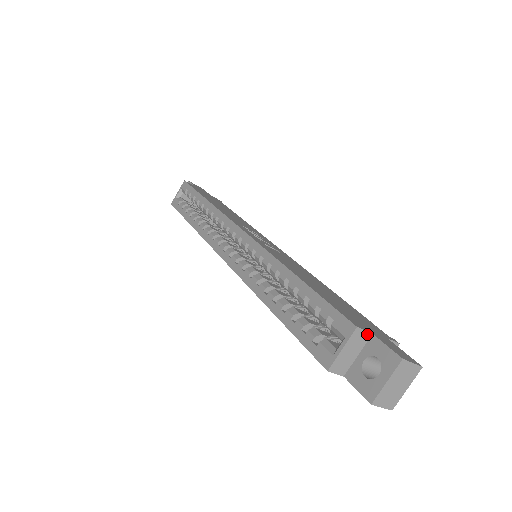
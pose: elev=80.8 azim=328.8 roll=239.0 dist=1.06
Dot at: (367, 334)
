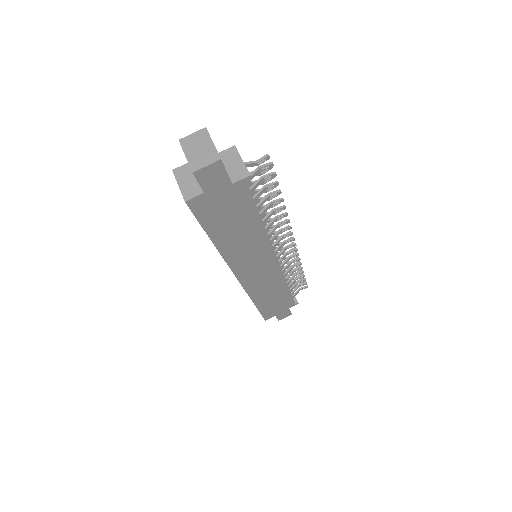
Dot at: (187, 165)
